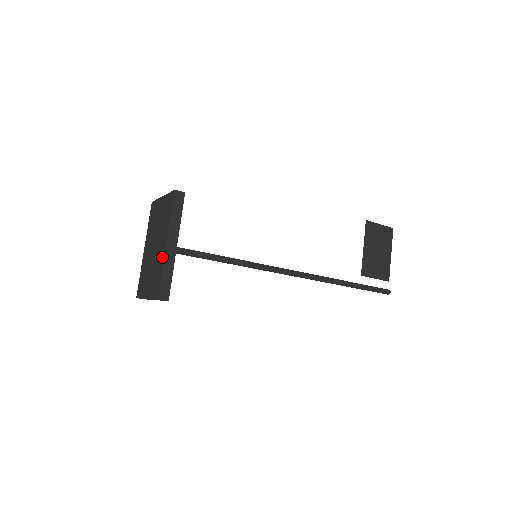
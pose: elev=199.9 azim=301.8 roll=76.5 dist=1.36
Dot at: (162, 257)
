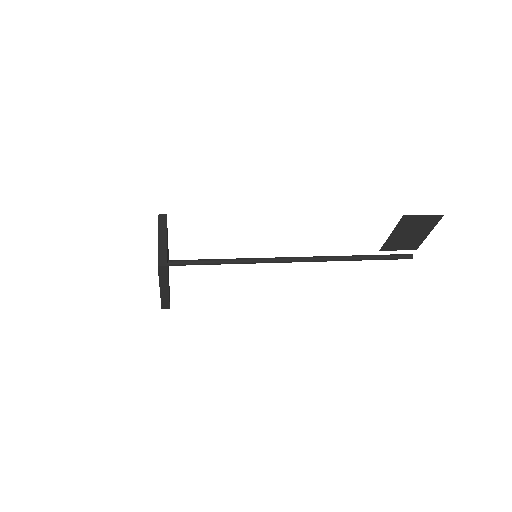
Dot at: occluded
